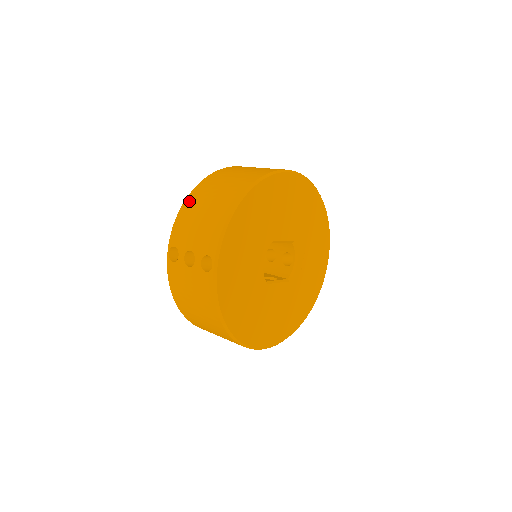
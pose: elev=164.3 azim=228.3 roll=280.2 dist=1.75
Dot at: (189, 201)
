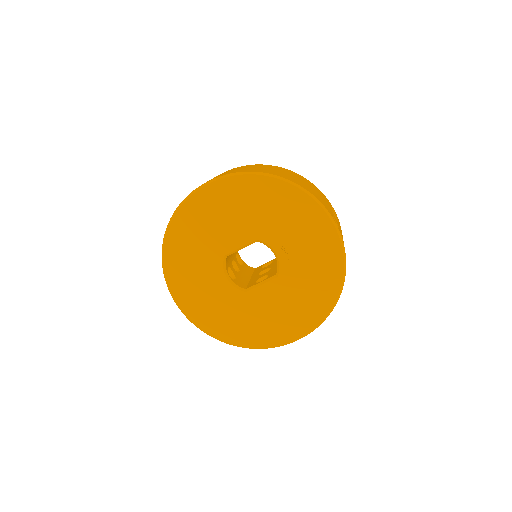
Dot at: occluded
